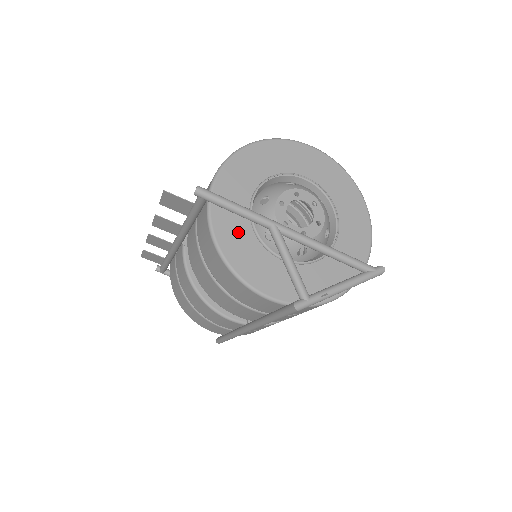
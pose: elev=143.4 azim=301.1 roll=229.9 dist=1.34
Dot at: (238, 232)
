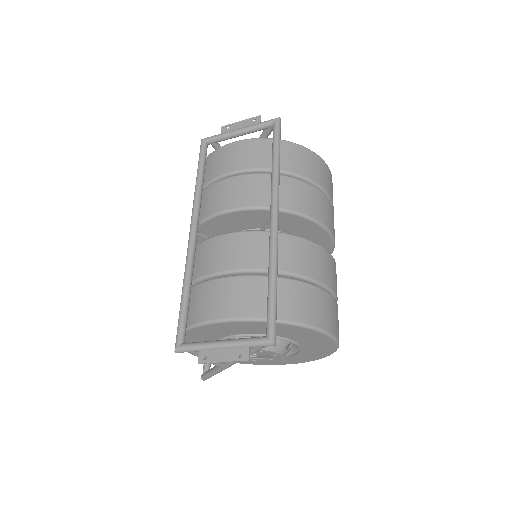
Dot at: occluded
